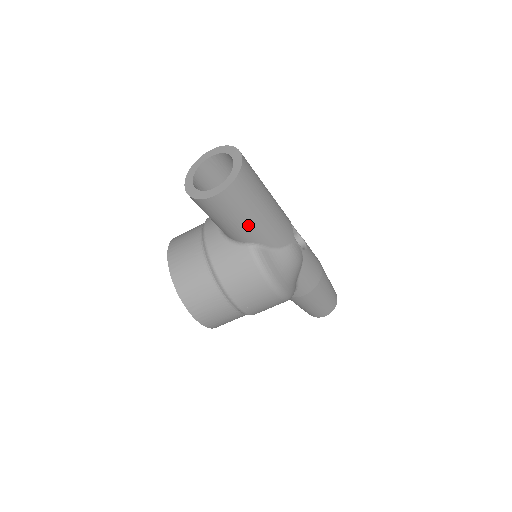
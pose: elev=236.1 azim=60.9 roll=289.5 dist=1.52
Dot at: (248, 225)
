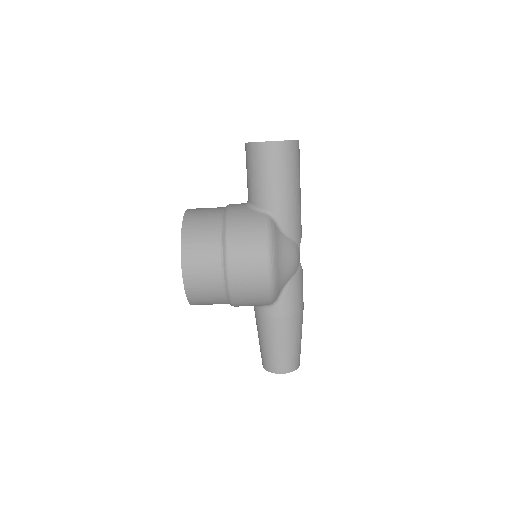
Dot at: (277, 189)
